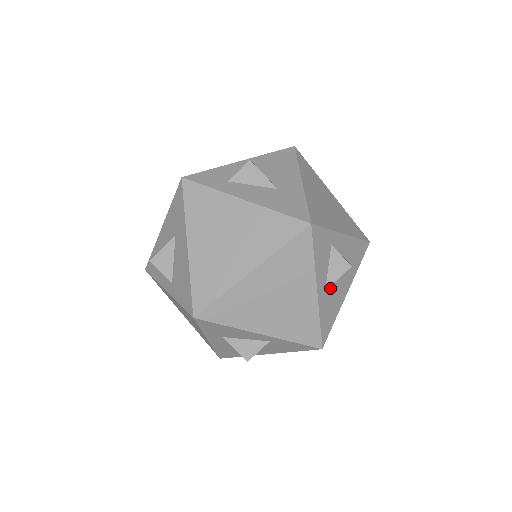
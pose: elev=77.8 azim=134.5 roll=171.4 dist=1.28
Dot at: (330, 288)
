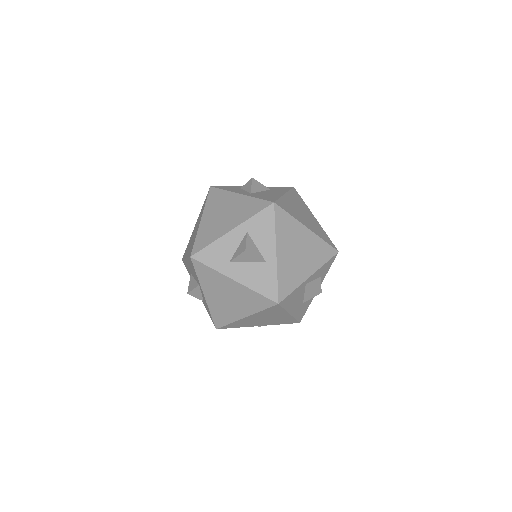
Dot at: occluded
